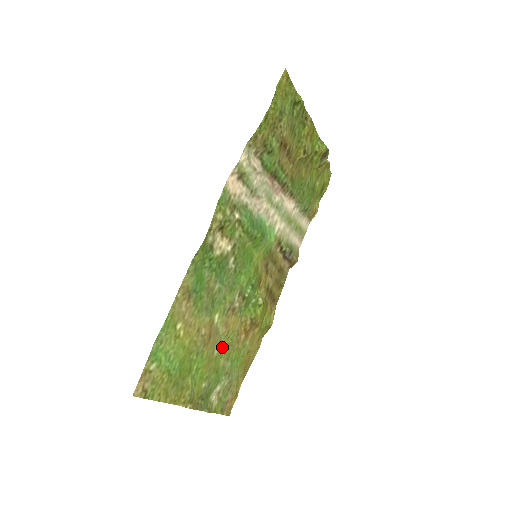
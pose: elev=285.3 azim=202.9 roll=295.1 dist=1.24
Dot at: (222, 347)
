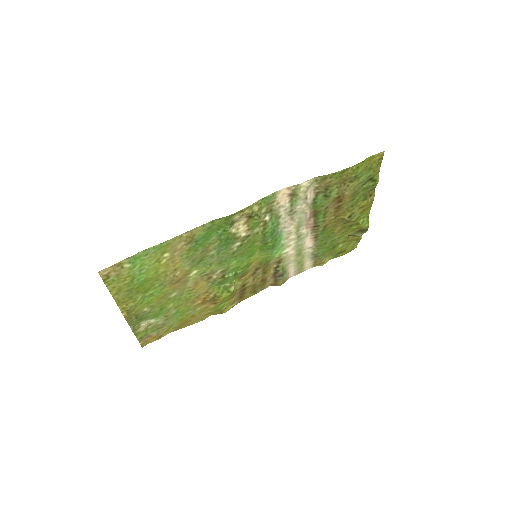
Dot at: (180, 296)
